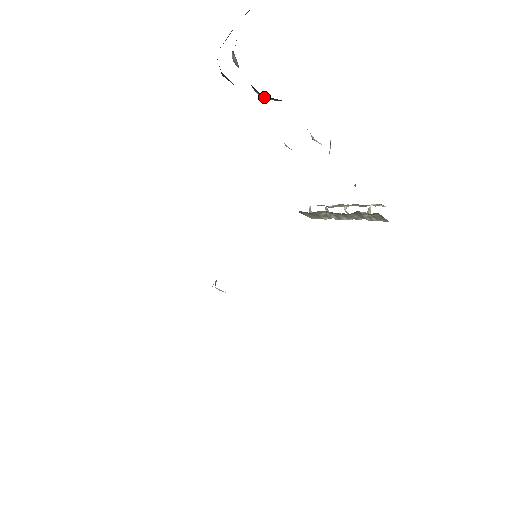
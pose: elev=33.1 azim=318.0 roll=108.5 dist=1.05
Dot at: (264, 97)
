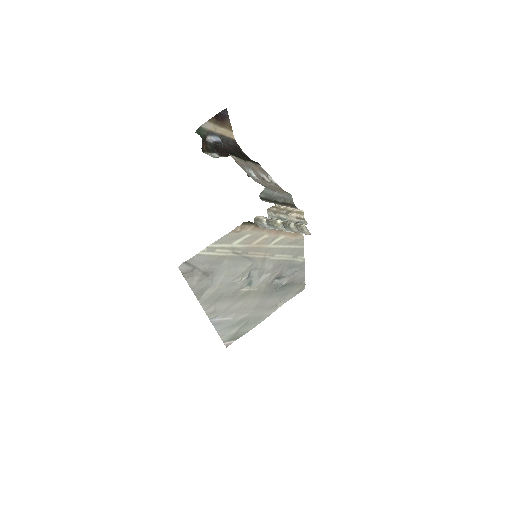
Dot at: (221, 156)
